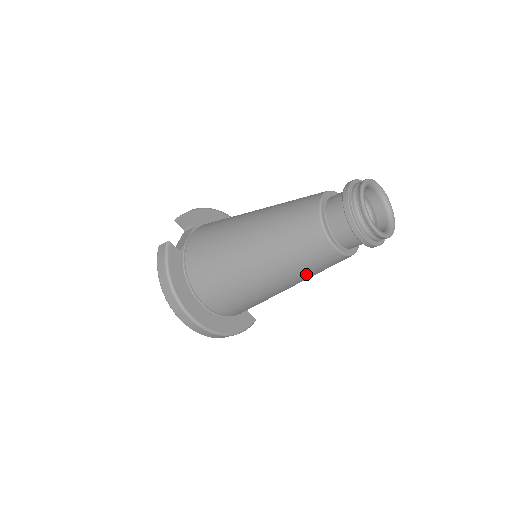
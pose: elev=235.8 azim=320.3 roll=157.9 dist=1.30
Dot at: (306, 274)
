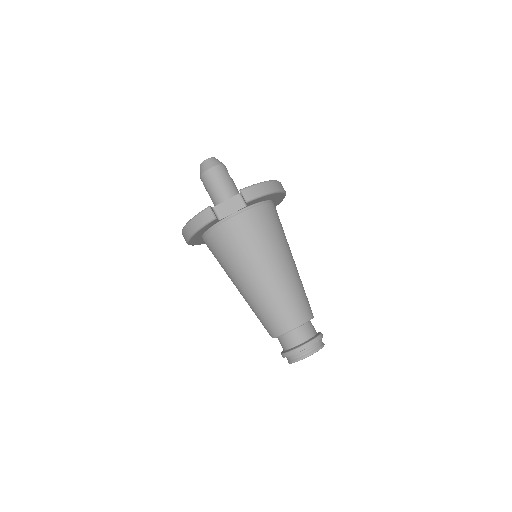
Dot at: occluded
